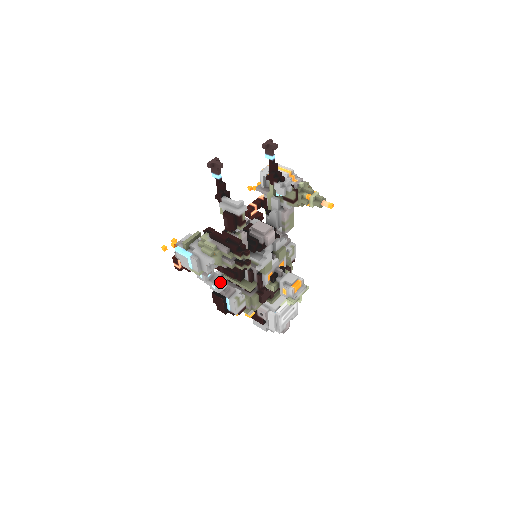
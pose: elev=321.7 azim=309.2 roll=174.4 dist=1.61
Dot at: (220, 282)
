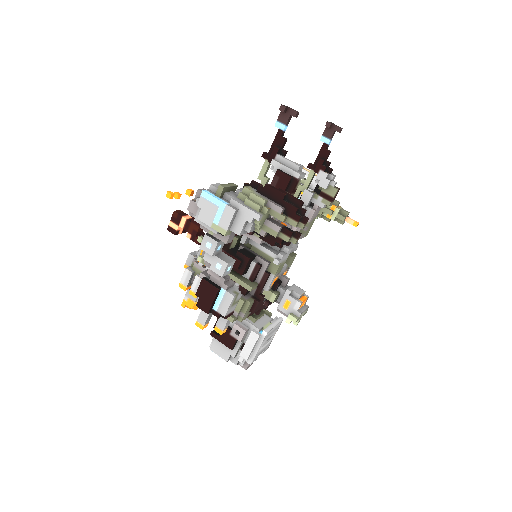
Dot at: (230, 261)
